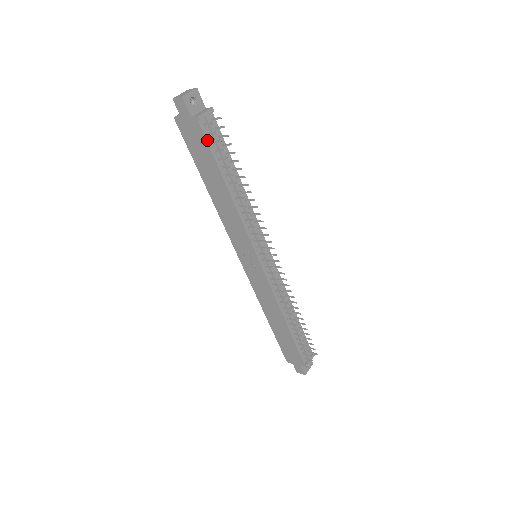
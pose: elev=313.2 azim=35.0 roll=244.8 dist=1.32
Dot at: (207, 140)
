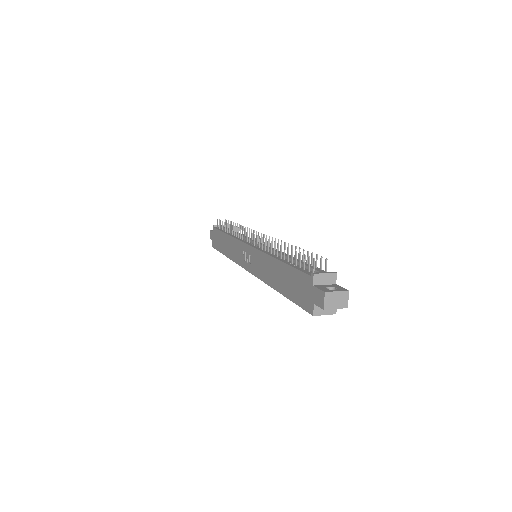
Dot at: (218, 229)
